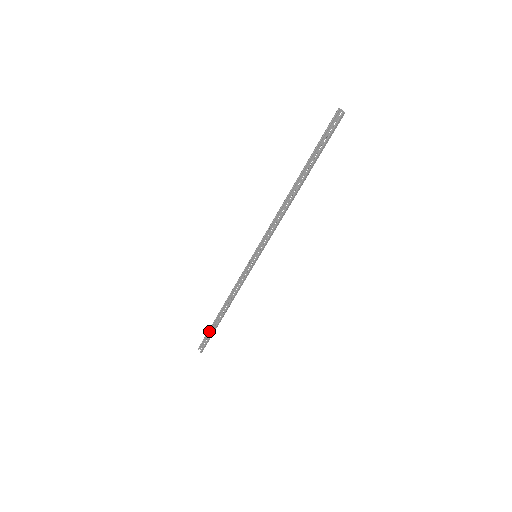
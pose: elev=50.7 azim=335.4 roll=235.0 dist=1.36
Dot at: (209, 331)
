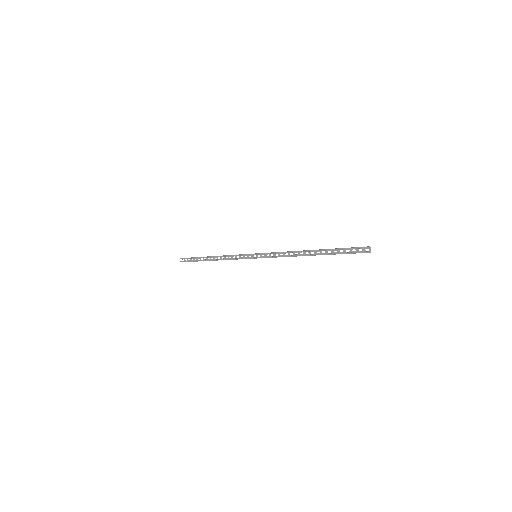
Dot at: (195, 257)
